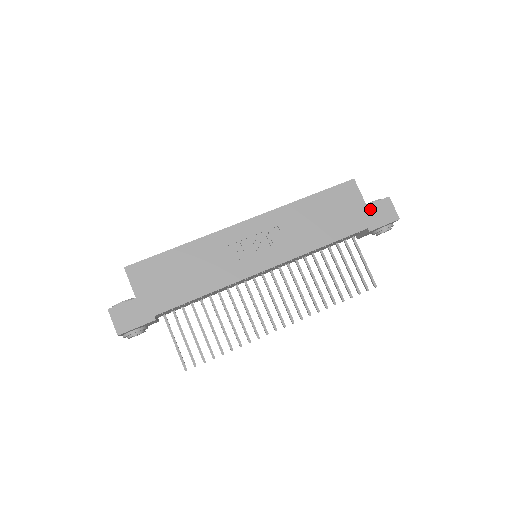
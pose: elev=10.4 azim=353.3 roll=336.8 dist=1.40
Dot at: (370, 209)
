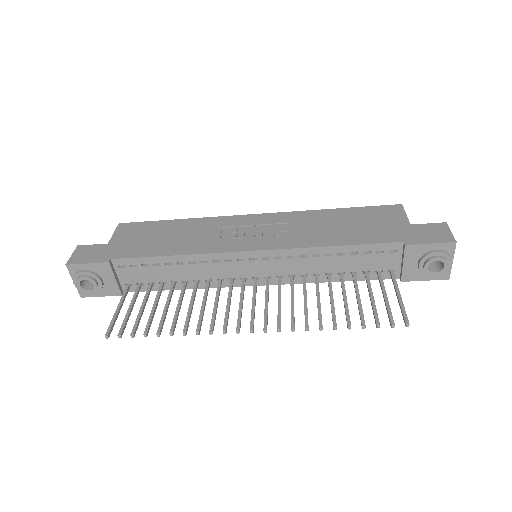
Dot at: (414, 228)
